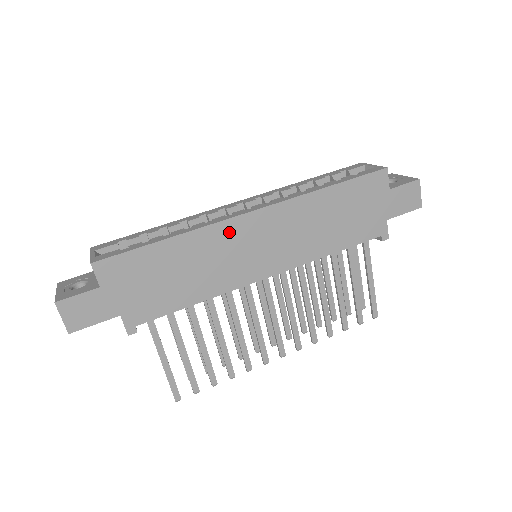
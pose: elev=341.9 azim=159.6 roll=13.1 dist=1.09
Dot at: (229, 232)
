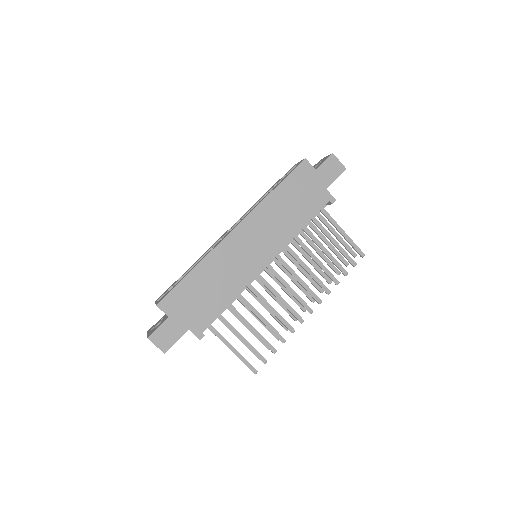
Dot at: (227, 248)
